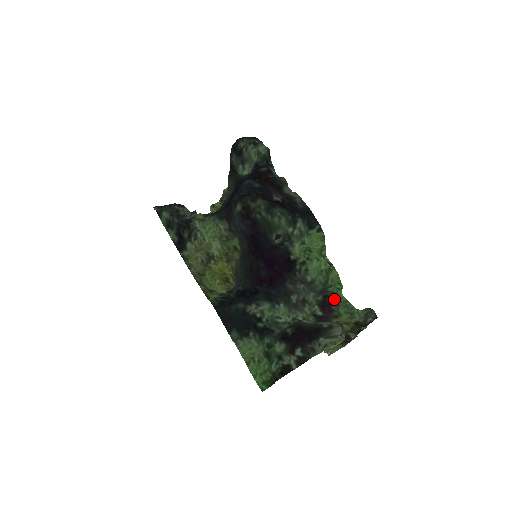
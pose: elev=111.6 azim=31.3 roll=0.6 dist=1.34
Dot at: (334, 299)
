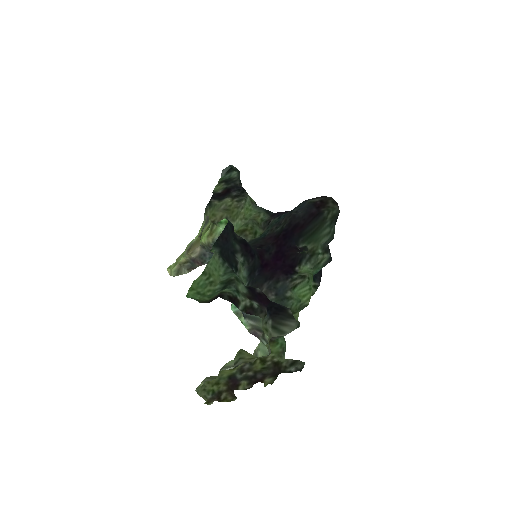
Dot at: occluded
